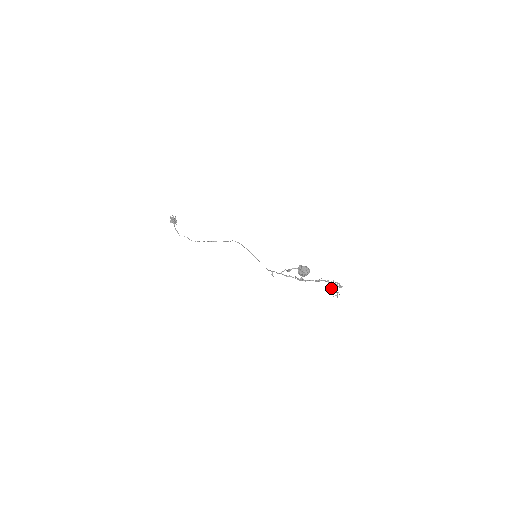
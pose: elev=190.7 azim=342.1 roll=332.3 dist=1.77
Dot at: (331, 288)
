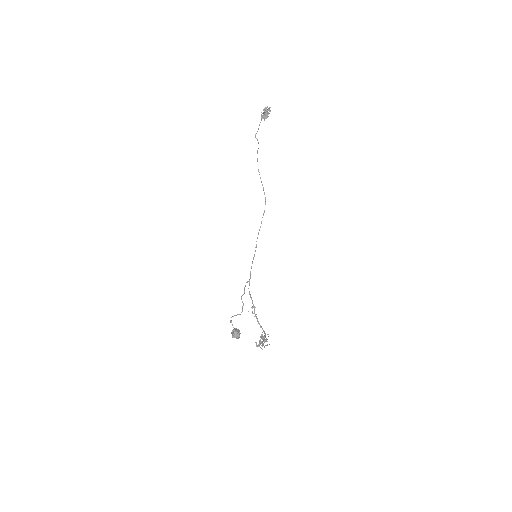
Dot at: (256, 343)
